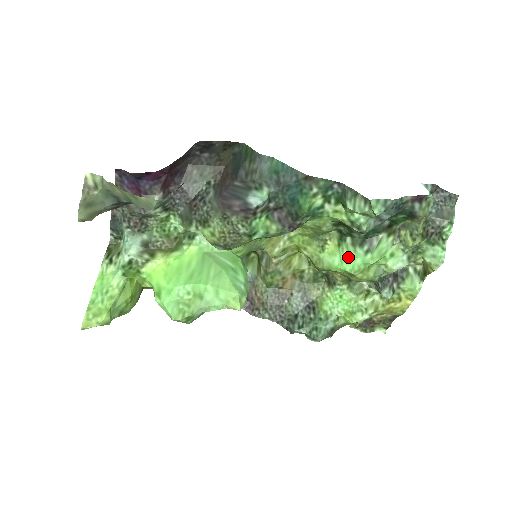
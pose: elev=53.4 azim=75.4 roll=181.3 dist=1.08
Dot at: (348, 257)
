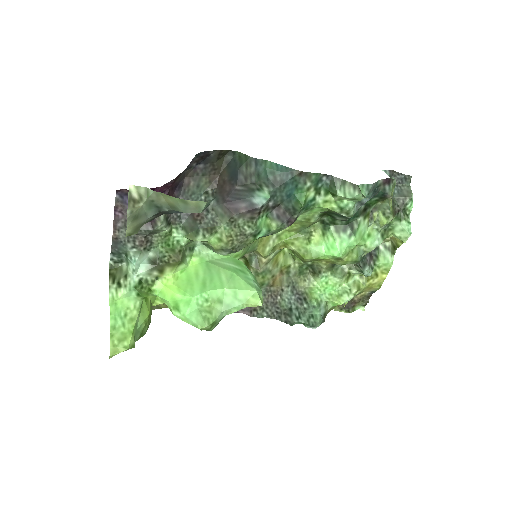
Dot at: (334, 243)
